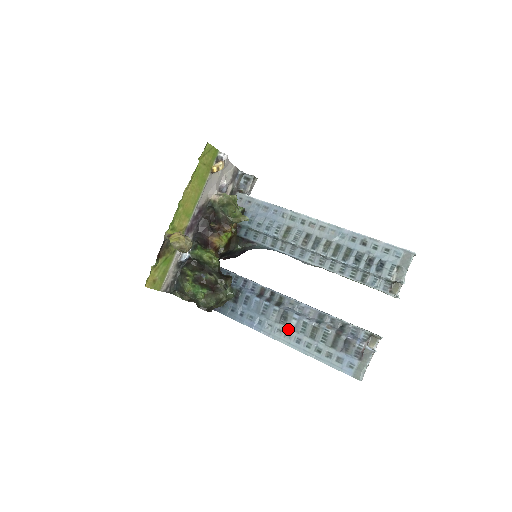
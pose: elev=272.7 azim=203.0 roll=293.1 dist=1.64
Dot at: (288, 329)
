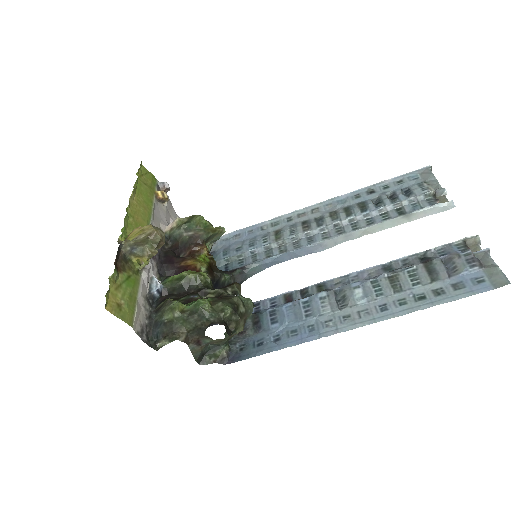
Dot at: (357, 306)
